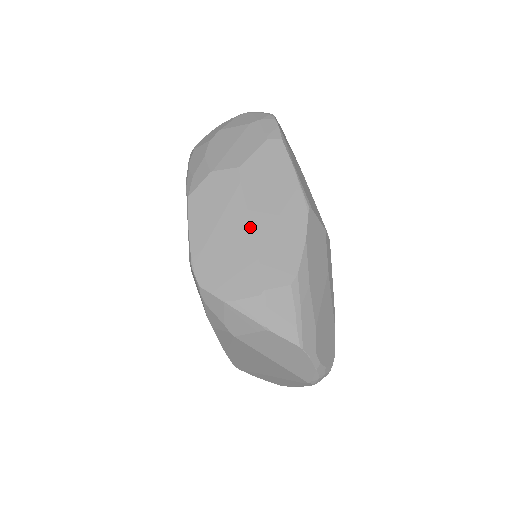
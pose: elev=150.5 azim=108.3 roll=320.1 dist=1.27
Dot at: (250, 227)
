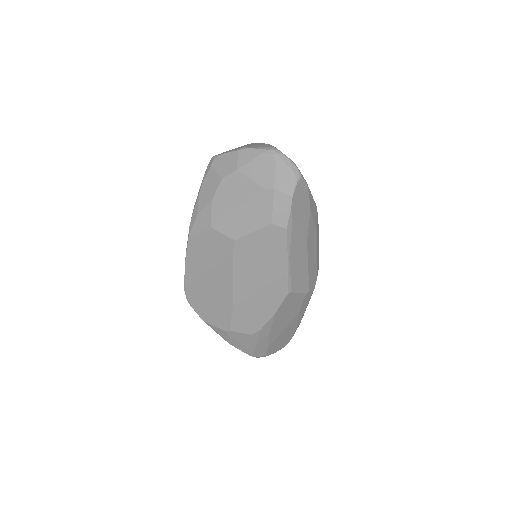
Dot at: (231, 290)
